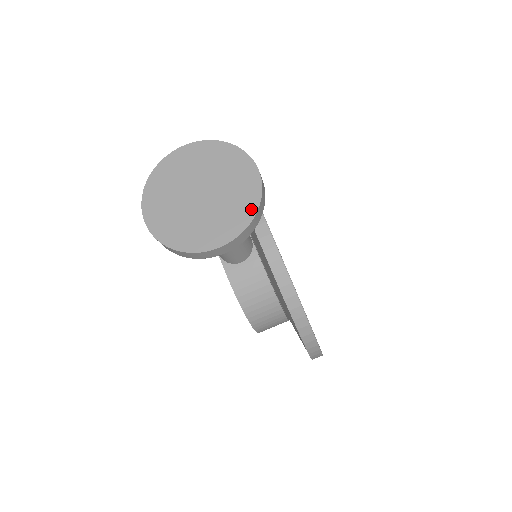
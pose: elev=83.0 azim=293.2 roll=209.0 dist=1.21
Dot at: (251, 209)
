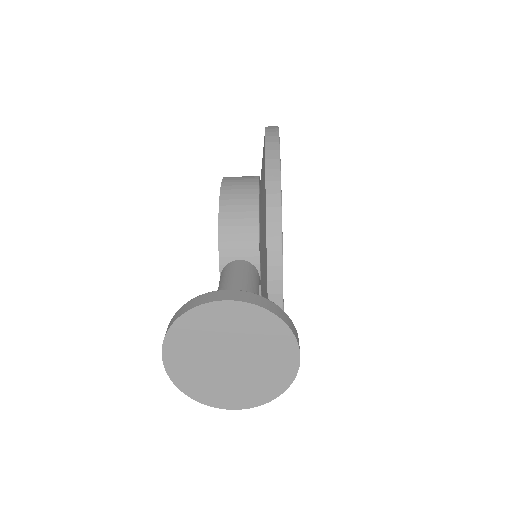
Dot at: (277, 391)
